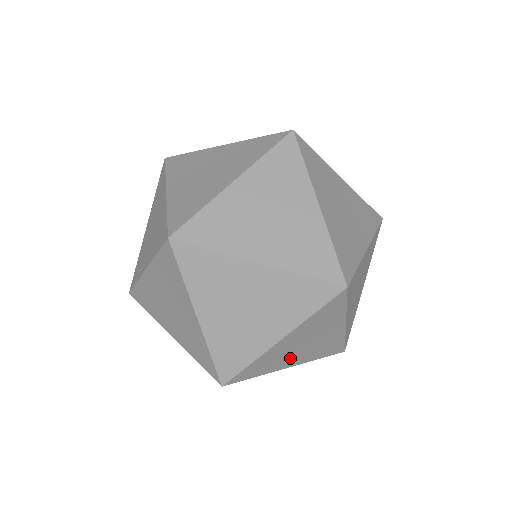
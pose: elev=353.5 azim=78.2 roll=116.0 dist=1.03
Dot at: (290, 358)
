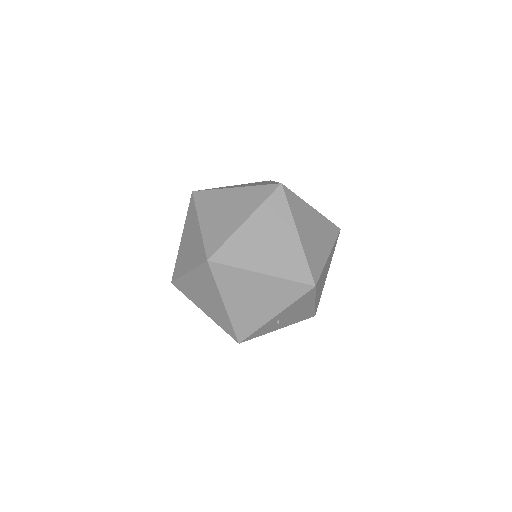
Dot at: (260, 257)
